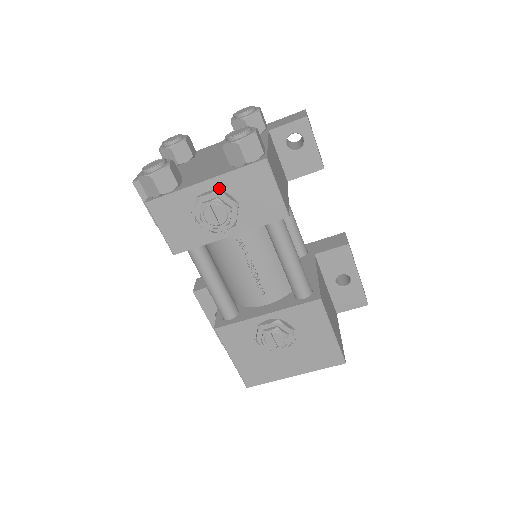
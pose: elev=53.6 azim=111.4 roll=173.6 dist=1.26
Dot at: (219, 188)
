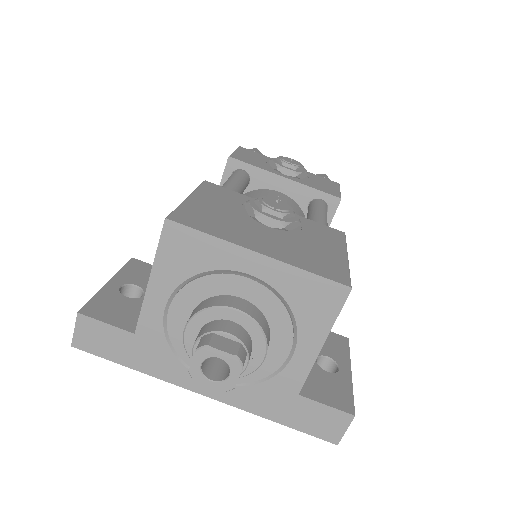
Dot at: occluded
